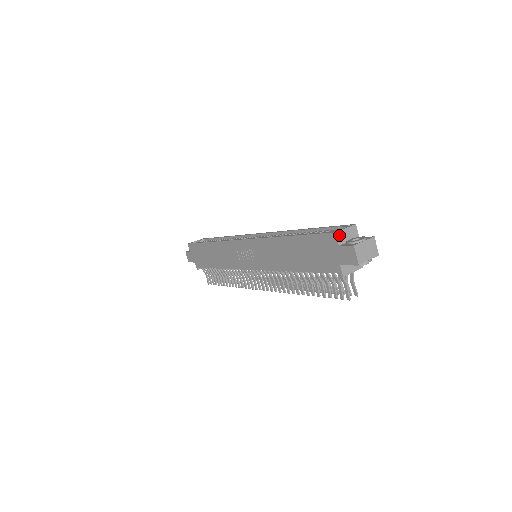
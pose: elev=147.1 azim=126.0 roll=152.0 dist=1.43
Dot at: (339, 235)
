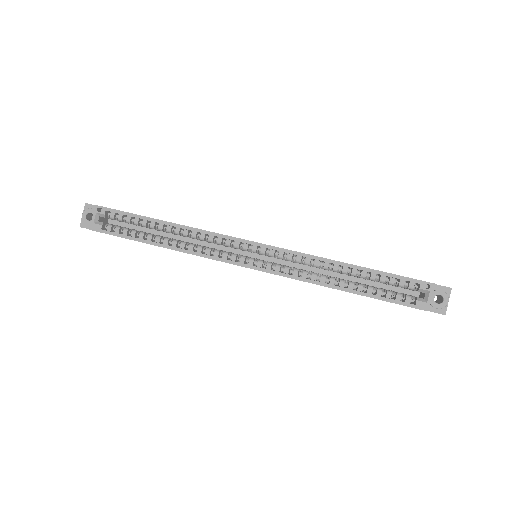
Dot at: (428, 308)
